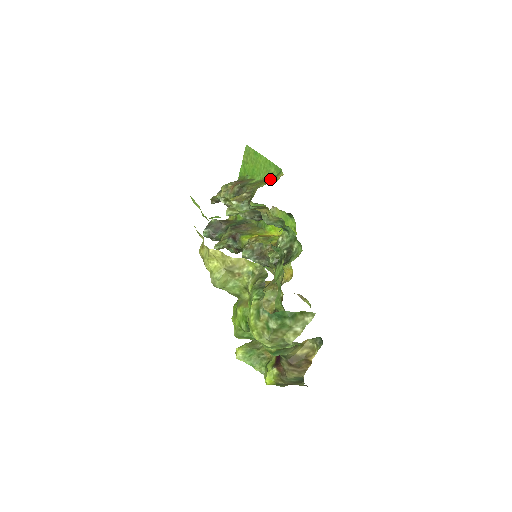
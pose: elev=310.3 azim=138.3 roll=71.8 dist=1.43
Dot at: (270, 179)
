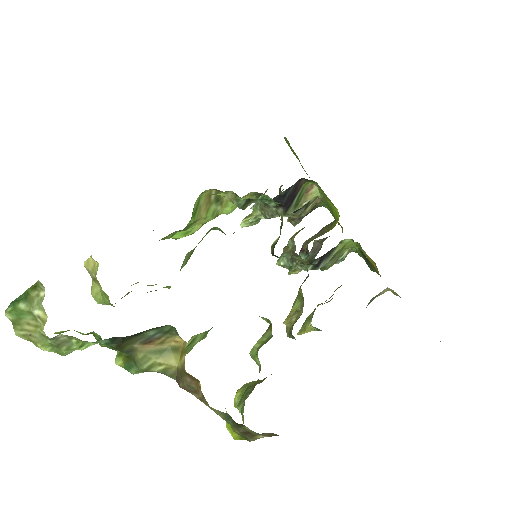
Dot at: occluded
